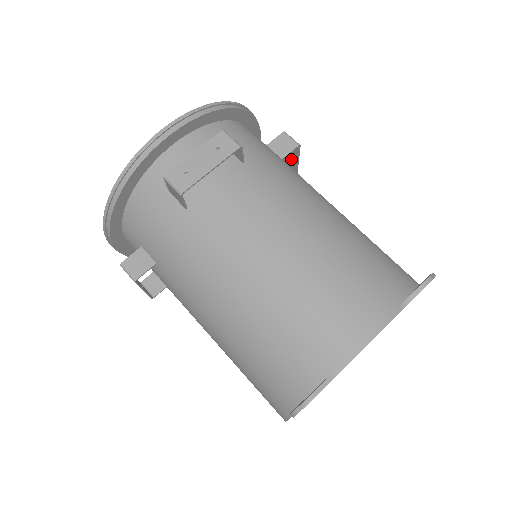
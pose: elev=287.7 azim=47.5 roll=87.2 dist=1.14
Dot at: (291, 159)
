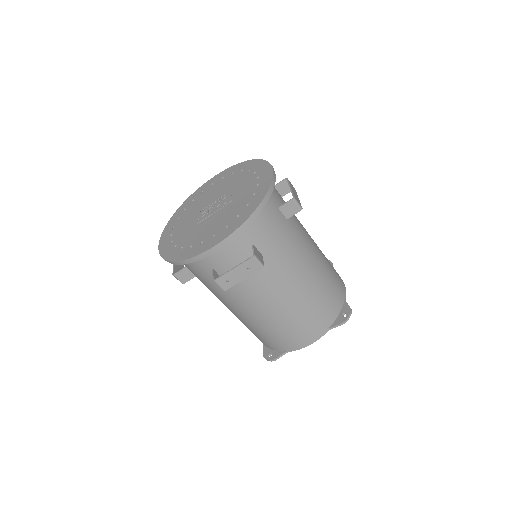
Dot at: occluded
